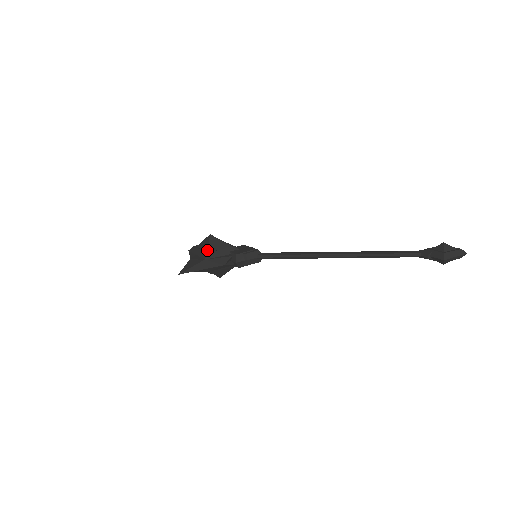
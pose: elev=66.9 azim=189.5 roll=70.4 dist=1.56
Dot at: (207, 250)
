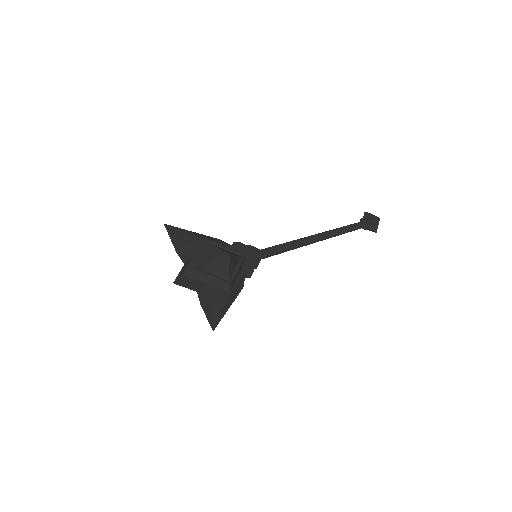
Dot at: (229, 278)
